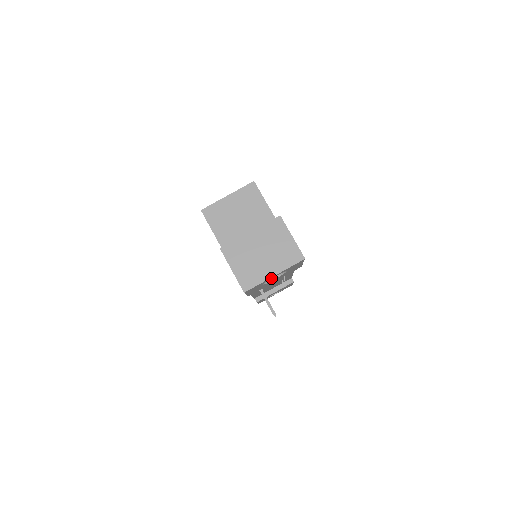
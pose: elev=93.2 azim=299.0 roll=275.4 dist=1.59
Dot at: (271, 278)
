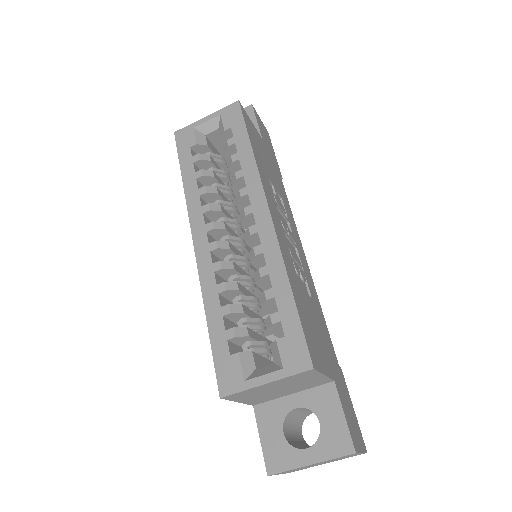
Dot at: occluded
